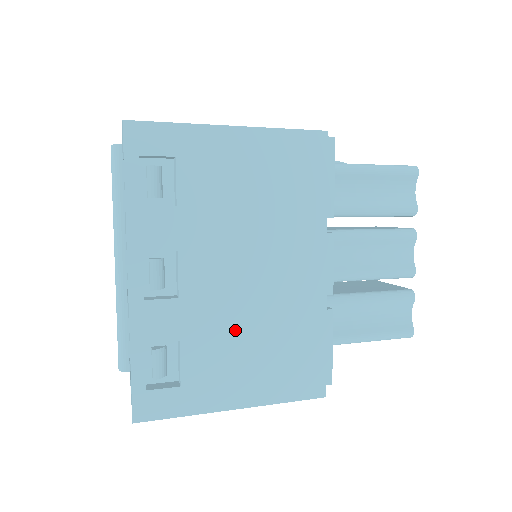
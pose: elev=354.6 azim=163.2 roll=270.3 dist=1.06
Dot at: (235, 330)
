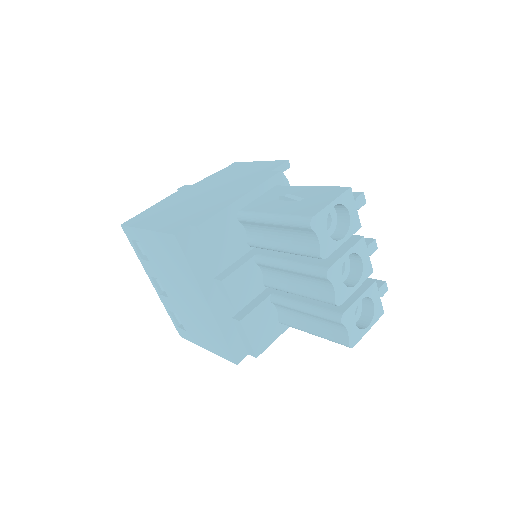
Dot at: (190, 318)
